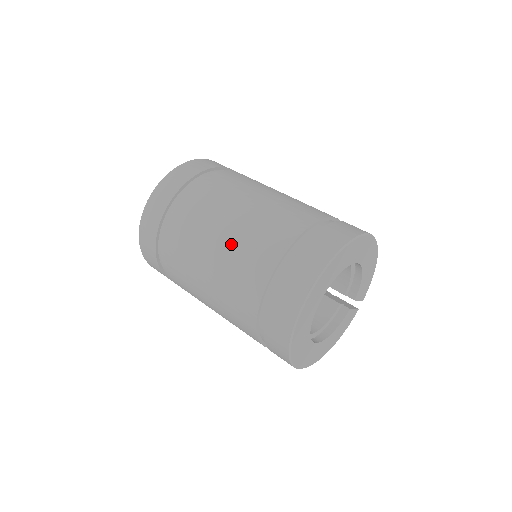
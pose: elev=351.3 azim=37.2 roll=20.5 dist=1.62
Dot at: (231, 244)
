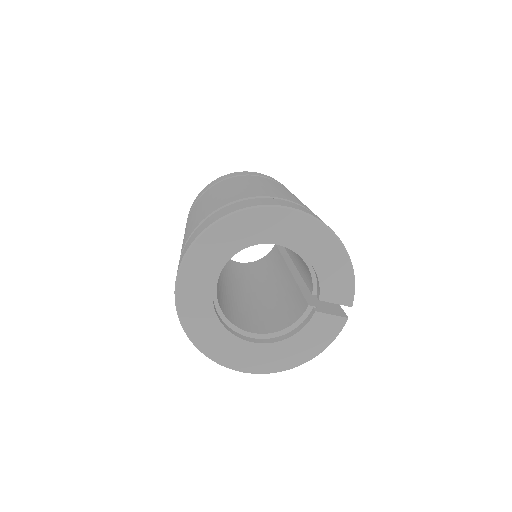
Dot at: (185, 234)
